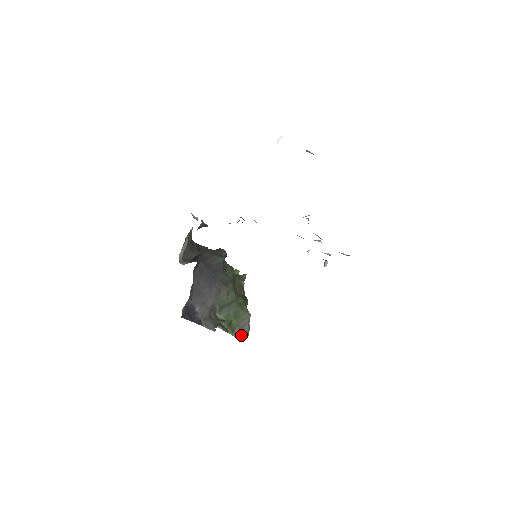
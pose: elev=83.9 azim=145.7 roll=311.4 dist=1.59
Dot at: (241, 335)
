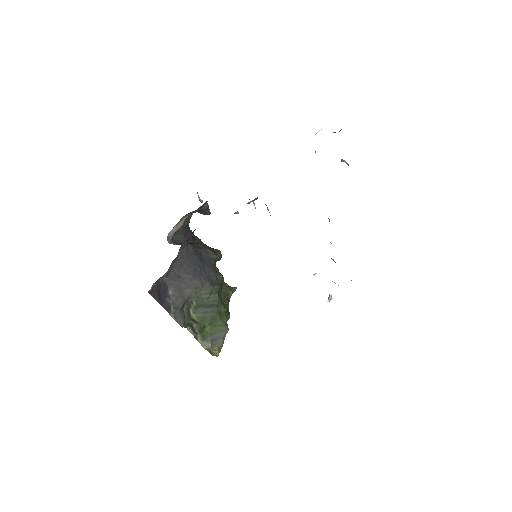
Dot at: (211, 350)
